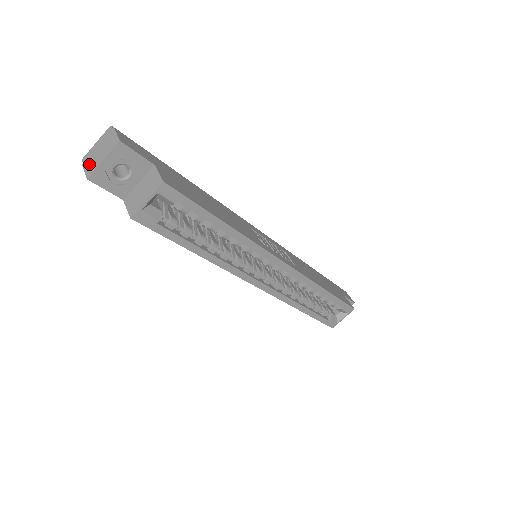
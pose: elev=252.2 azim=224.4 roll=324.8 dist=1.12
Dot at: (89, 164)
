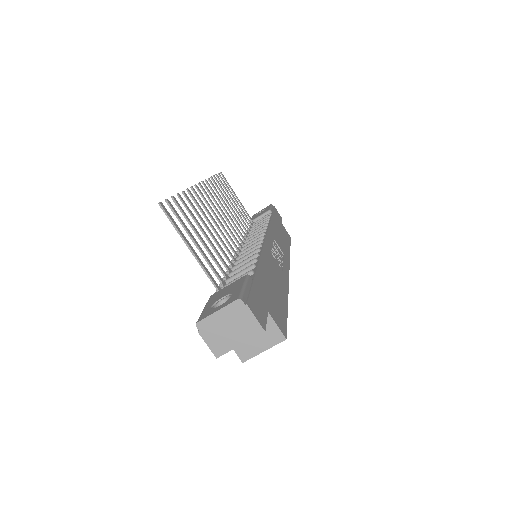
Dot at: (214, 339)
